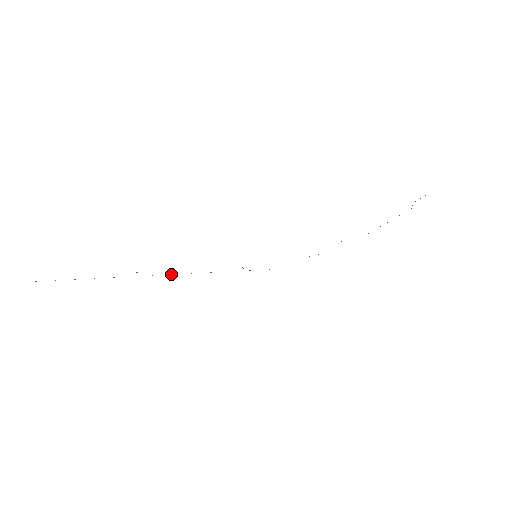
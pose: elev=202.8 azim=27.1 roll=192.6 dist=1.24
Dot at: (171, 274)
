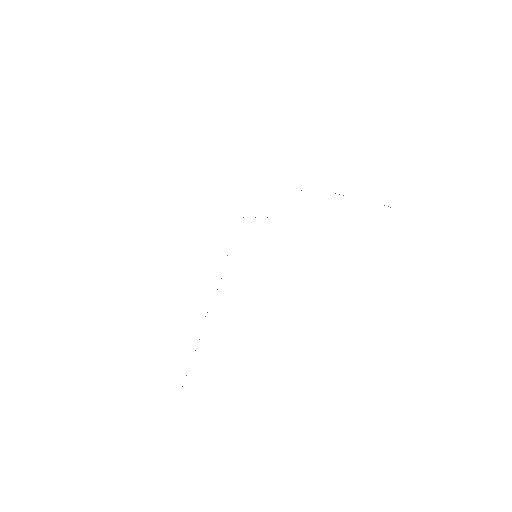
Dot at: occluded
